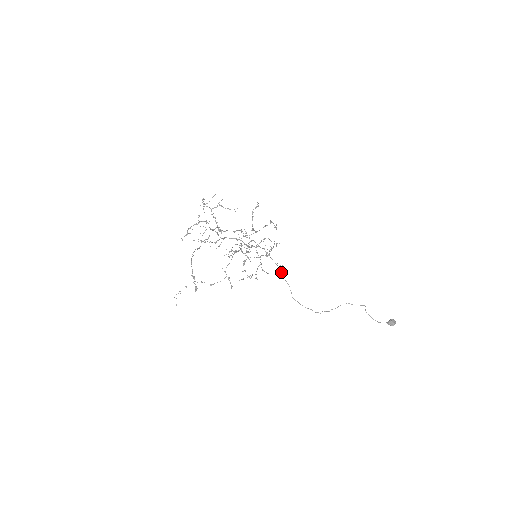
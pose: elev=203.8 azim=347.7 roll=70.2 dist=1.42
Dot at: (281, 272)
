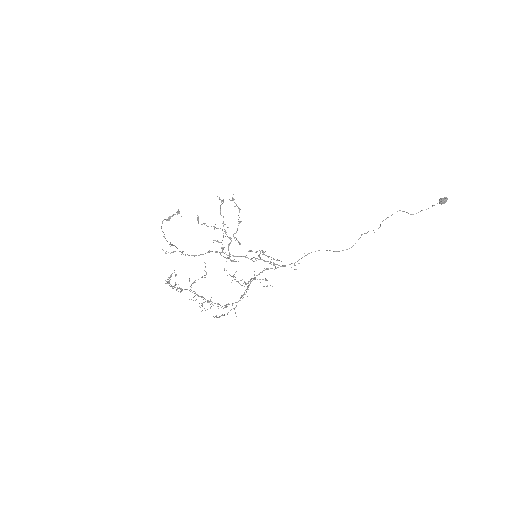
Dot at: occluded
